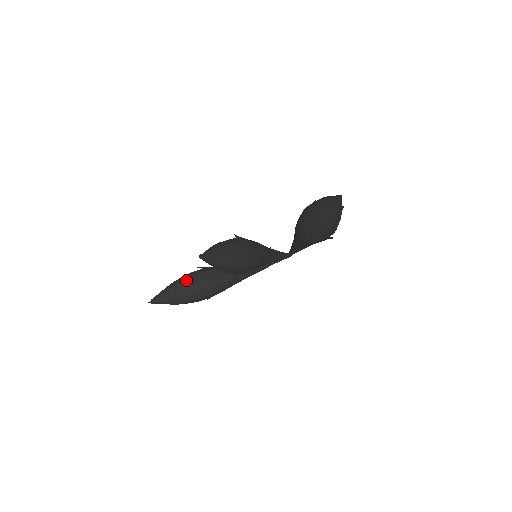
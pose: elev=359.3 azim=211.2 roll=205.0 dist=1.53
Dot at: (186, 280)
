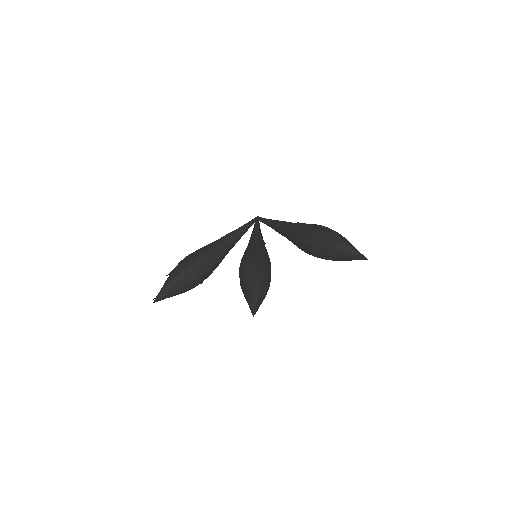
Dot at: (187, 277)
